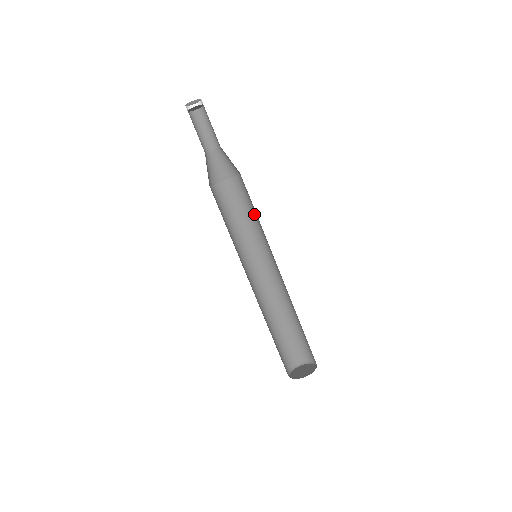
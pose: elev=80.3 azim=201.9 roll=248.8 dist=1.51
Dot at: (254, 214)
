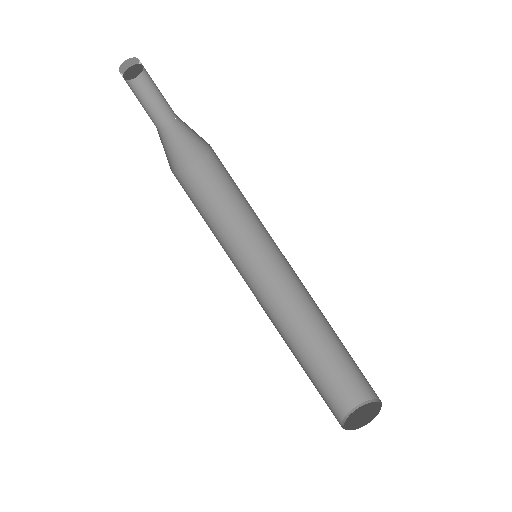
Dot at: (238, 202)
